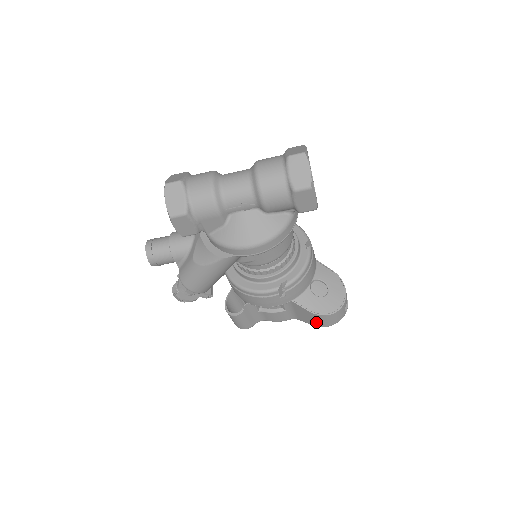
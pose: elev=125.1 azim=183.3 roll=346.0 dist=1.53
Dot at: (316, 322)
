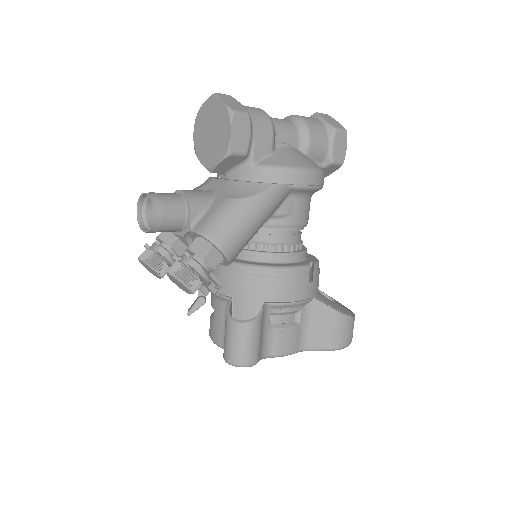
Dot at: (336, 336)
